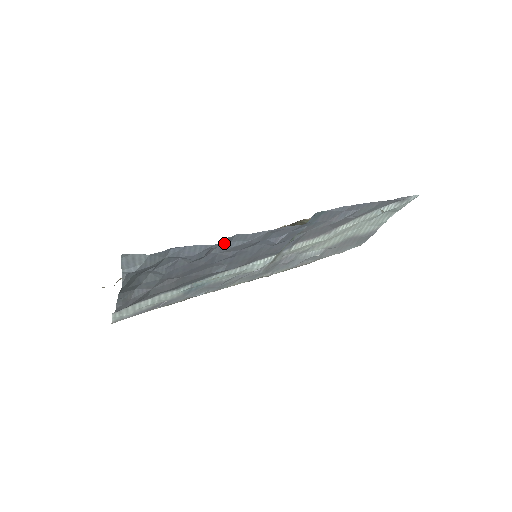
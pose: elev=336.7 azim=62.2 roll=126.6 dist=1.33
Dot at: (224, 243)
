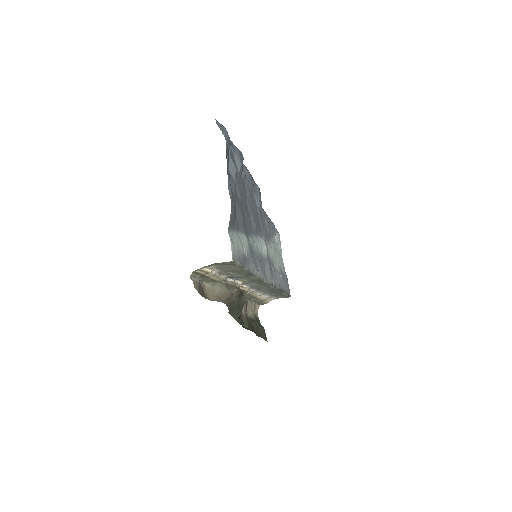
Dot at: (243, 167)
